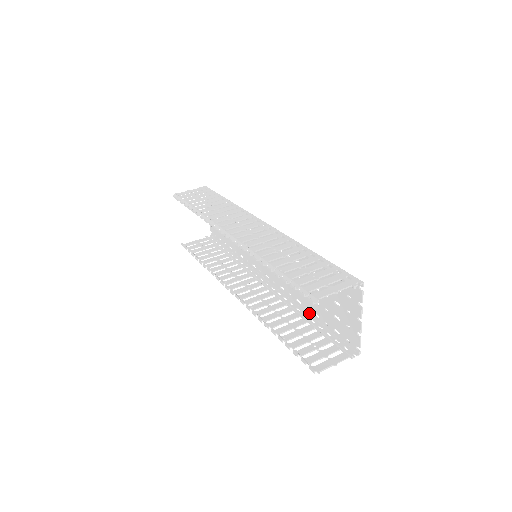
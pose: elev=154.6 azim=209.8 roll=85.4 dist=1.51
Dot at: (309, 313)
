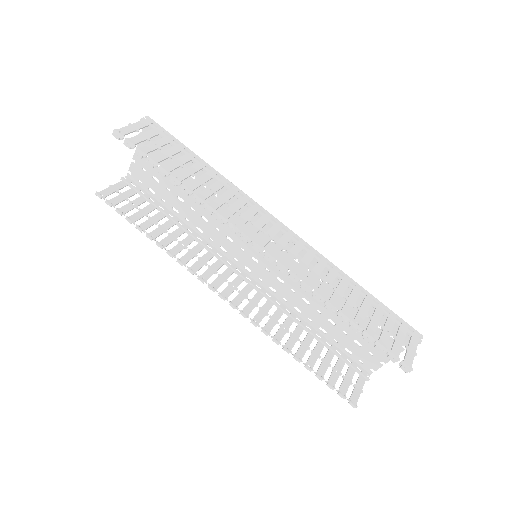
Dot at: (311, 325)
